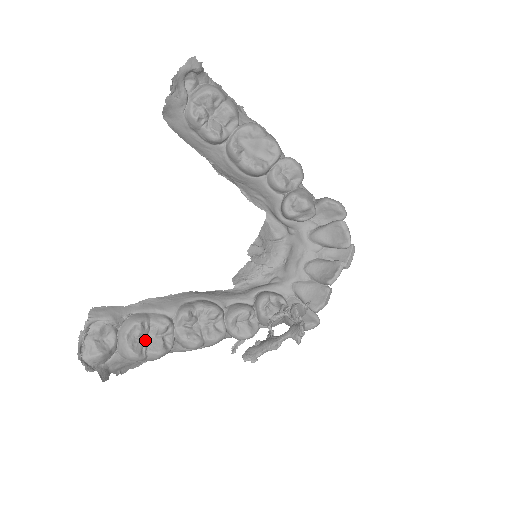
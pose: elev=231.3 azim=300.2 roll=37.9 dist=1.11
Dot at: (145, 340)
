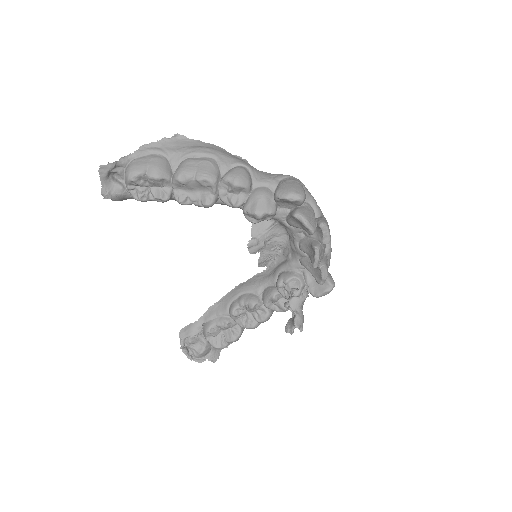
Dot at: (221, 335)
